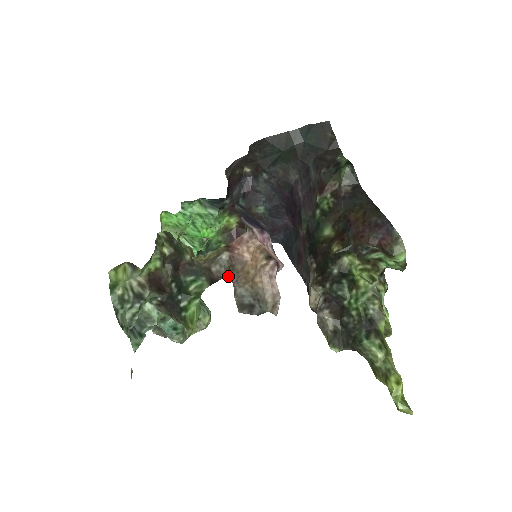
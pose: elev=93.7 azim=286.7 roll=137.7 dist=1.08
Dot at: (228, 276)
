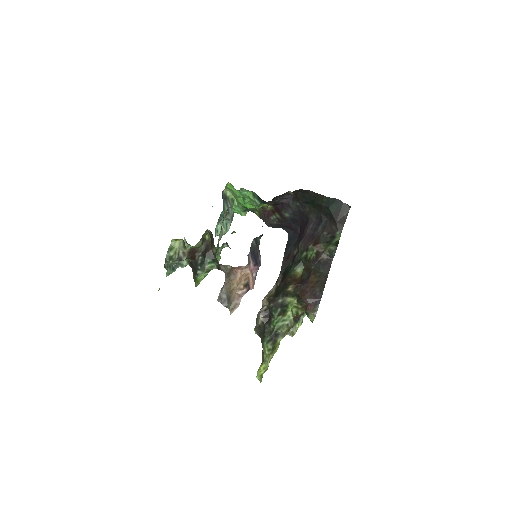
Dot at: (225, 277)
